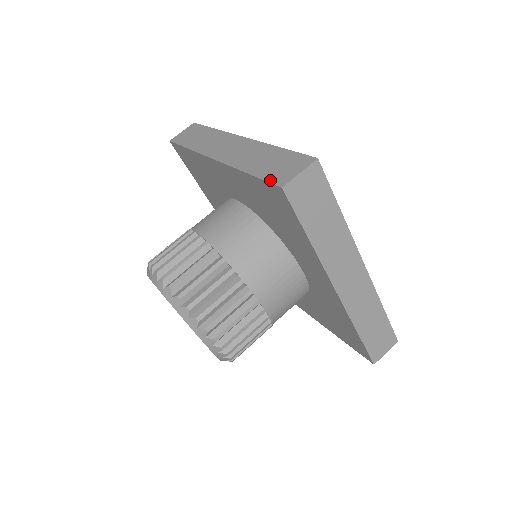
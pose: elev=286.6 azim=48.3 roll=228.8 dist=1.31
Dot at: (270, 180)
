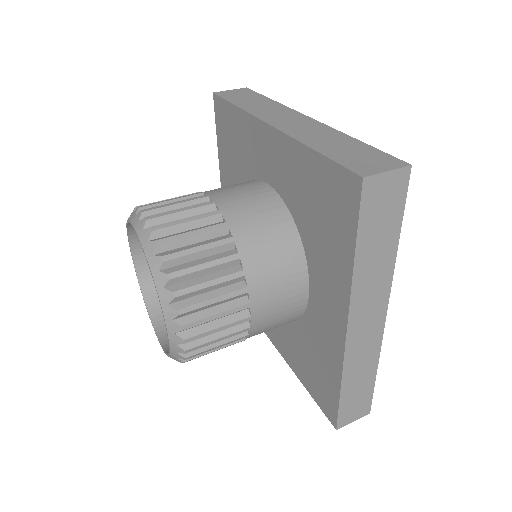
Dot at: (216, 112)
